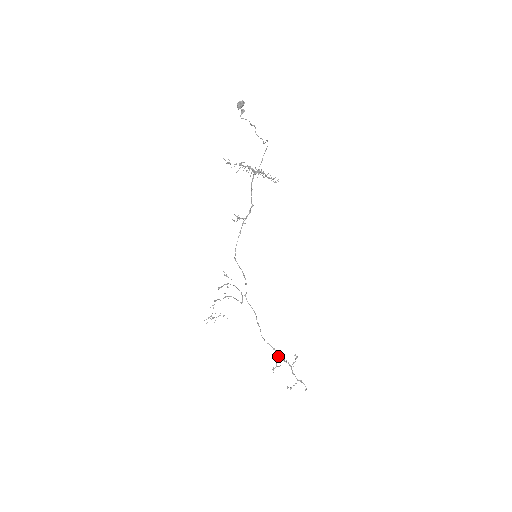
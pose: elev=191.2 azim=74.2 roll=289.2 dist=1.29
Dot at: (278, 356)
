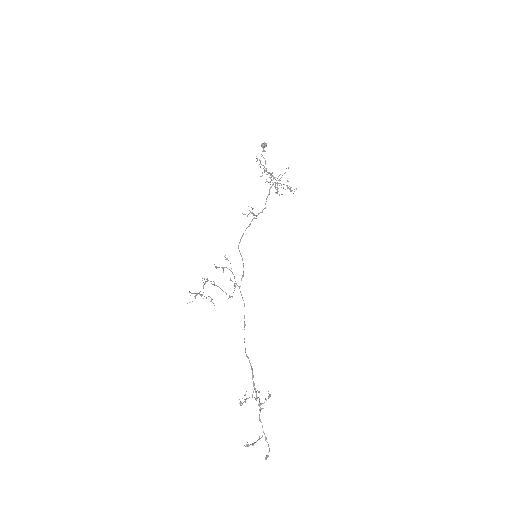
Dot at: occluded
